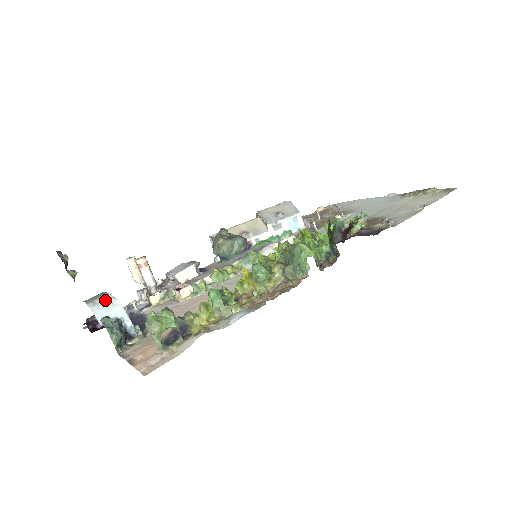
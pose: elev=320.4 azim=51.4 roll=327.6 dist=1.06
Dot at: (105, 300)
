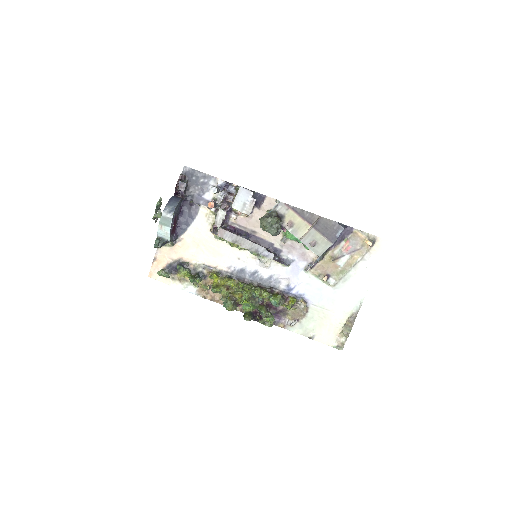
Dot at: (166, 230)
